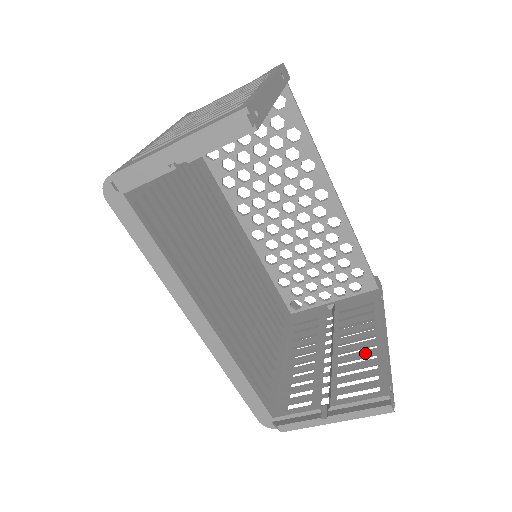
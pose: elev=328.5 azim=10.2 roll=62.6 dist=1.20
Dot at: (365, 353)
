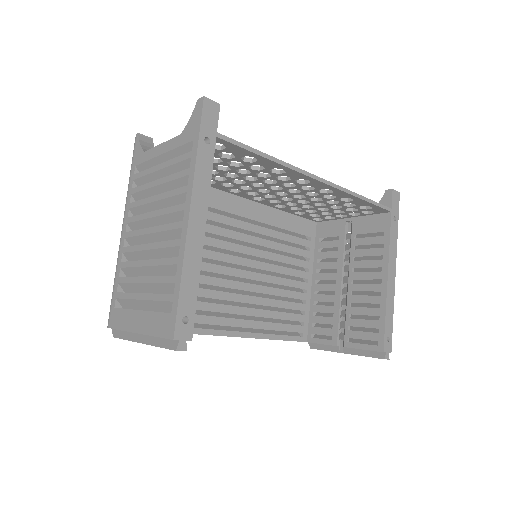
Dot at: (371, 299)
